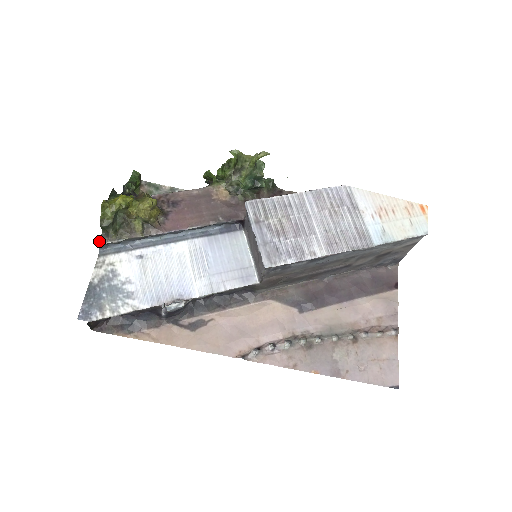
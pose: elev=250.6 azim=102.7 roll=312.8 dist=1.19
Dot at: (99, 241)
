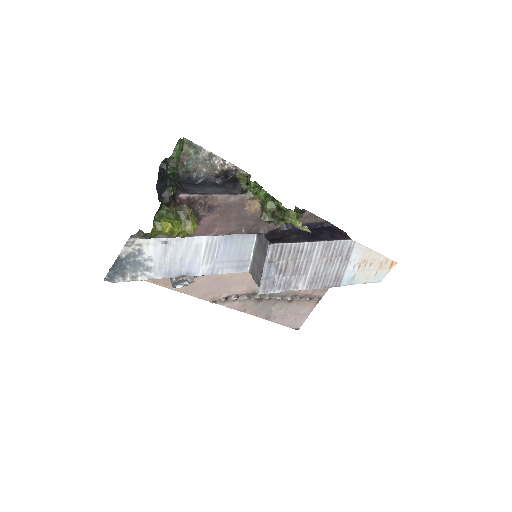
Dot at: (135, 236)
